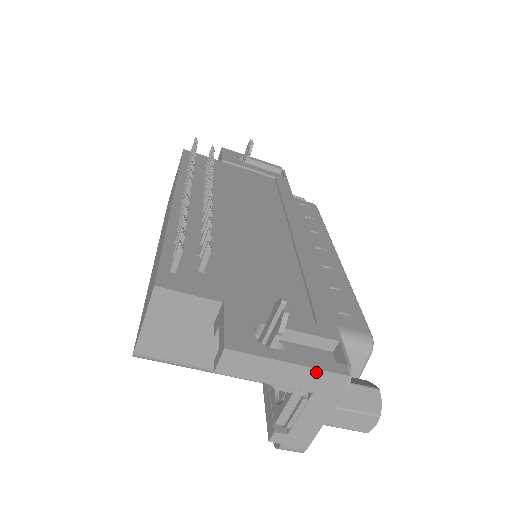
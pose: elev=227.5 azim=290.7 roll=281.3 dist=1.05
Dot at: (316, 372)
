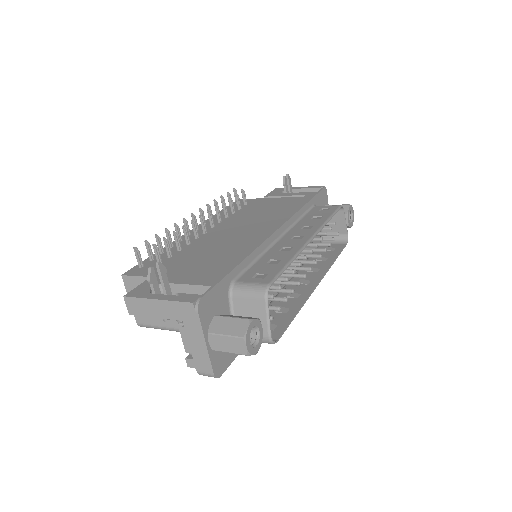
Dot at: (173, 303)
